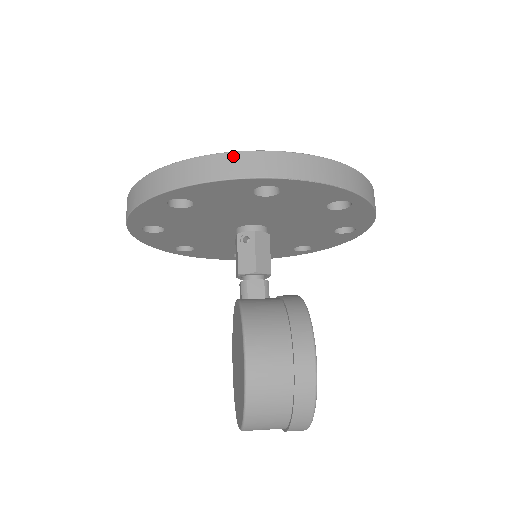
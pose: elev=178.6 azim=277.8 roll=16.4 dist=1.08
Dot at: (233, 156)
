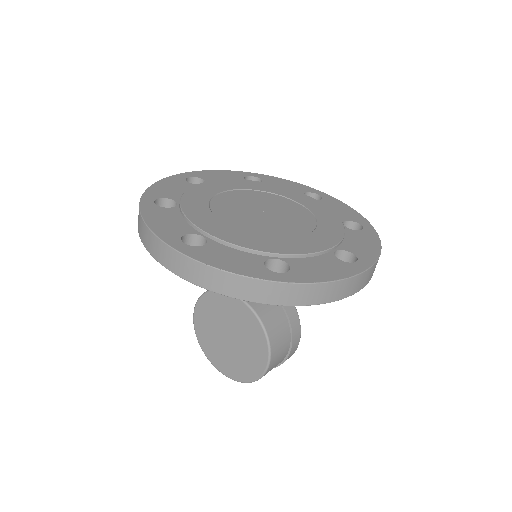
Dot at: (351, 281)
